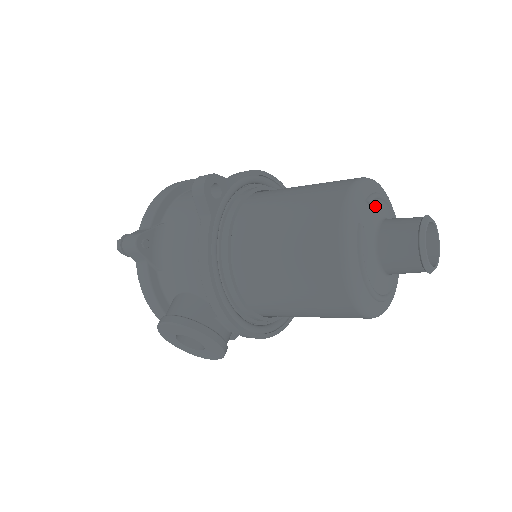
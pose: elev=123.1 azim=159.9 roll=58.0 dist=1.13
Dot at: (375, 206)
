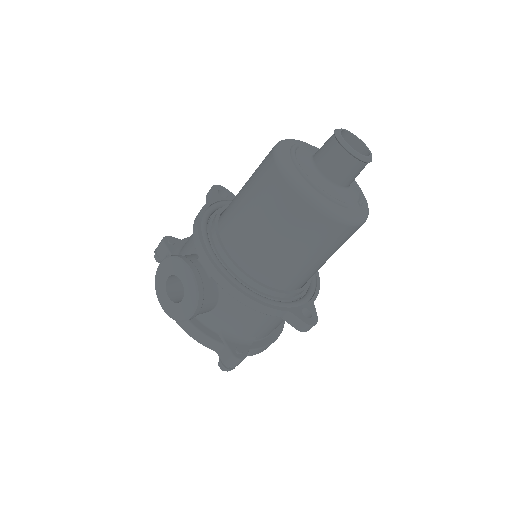
Dot at: occluded
